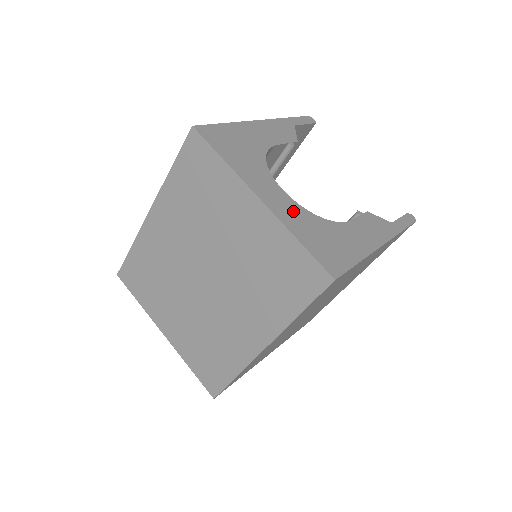
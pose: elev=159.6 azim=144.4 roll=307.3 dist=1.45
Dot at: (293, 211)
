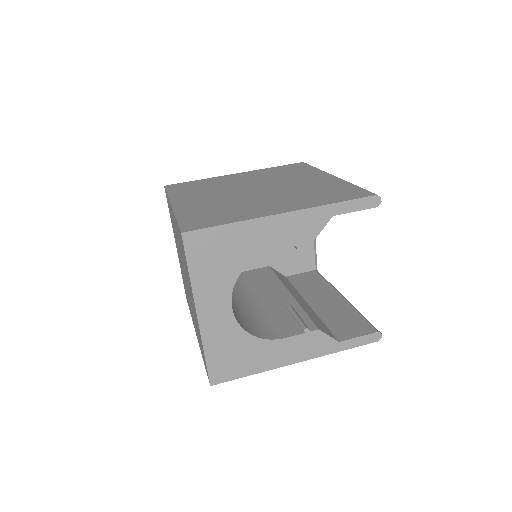
Dot at: (223, 328)
